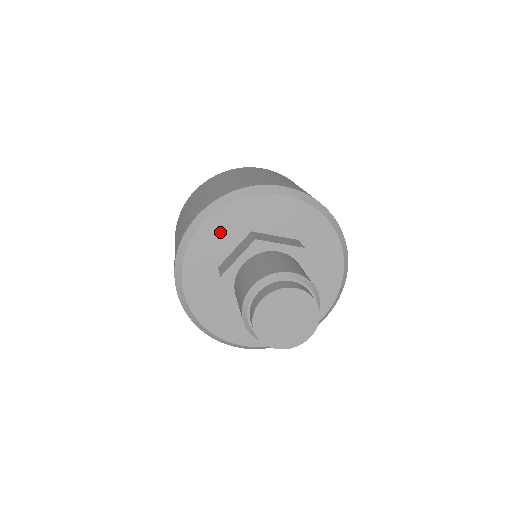
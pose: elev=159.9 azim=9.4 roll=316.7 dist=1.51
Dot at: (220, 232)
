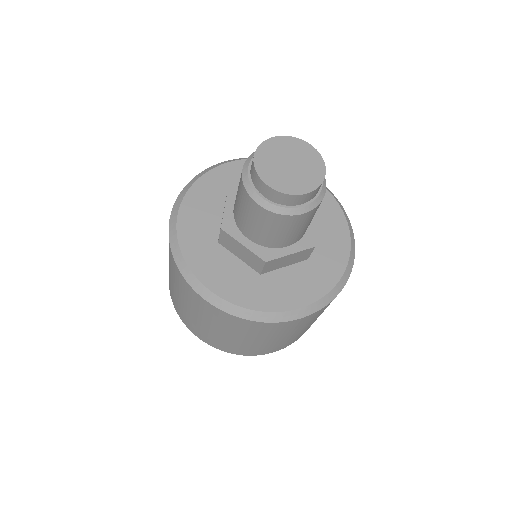
Dot at: occluded
